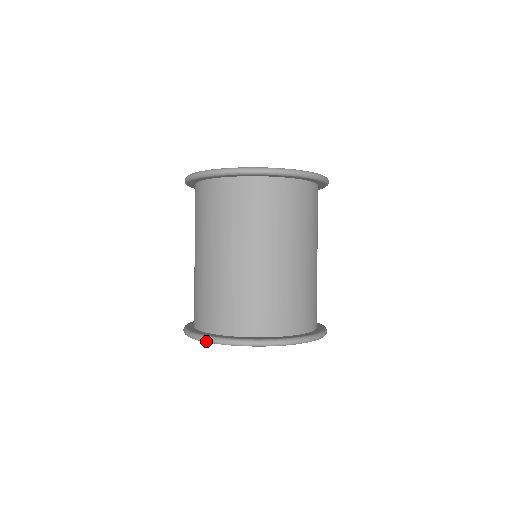
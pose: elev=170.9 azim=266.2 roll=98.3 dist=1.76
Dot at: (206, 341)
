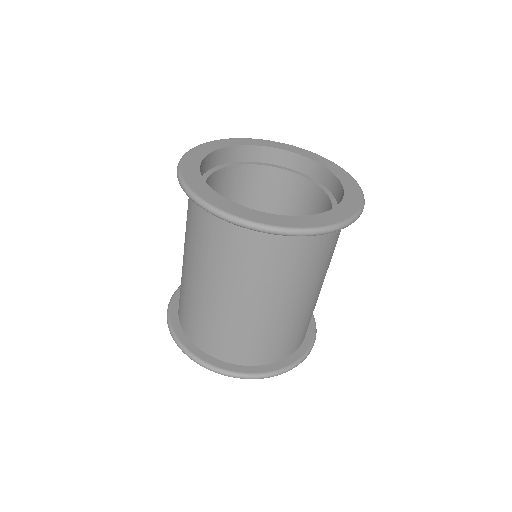
Dot at: (171, 334)
